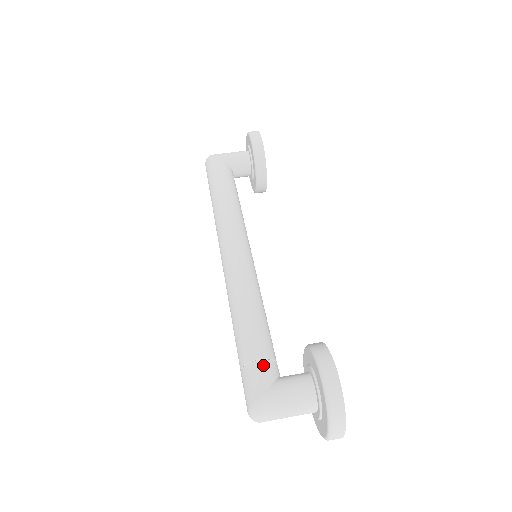
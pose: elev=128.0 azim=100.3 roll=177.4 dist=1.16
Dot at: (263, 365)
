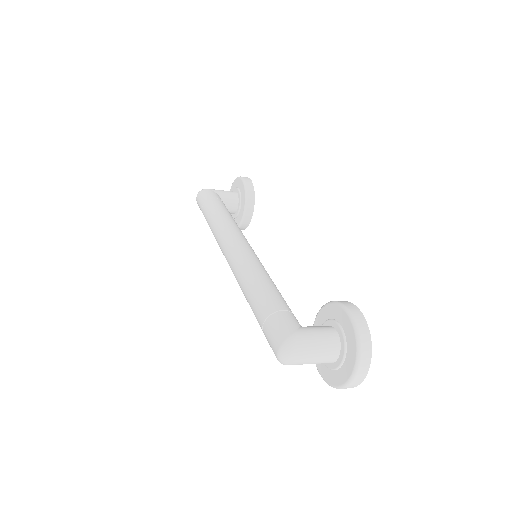
Dot at: (288, 314)
